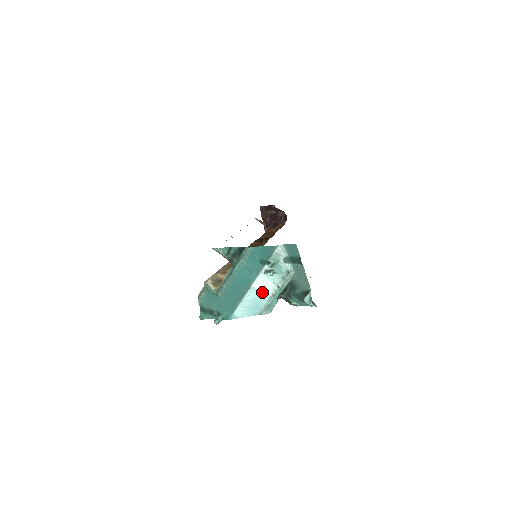
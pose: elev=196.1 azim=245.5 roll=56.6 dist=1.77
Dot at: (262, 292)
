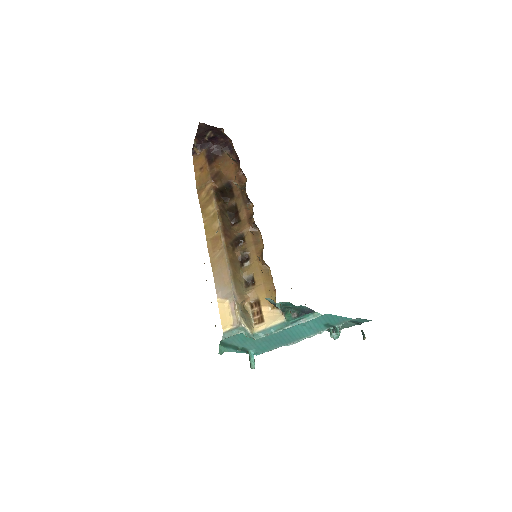
Dot at: occluded
